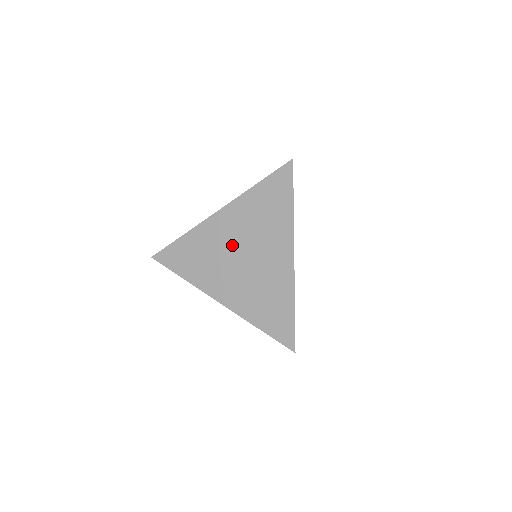
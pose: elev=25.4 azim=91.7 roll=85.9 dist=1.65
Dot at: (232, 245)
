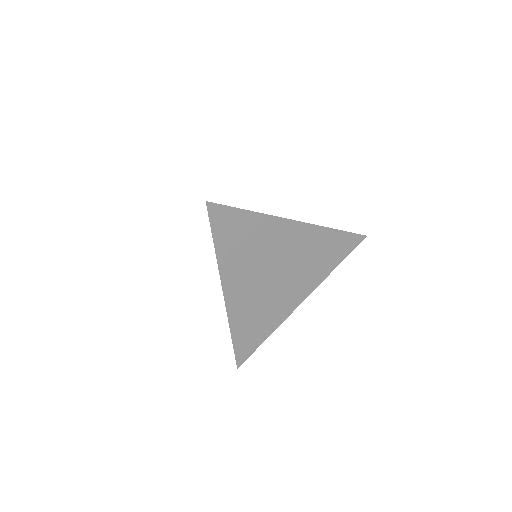
Dot at: occluded
